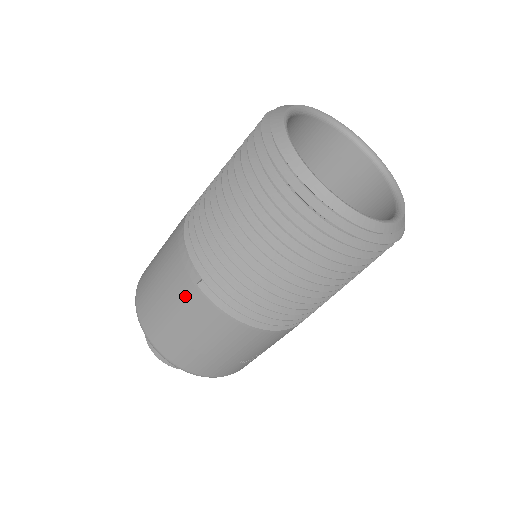
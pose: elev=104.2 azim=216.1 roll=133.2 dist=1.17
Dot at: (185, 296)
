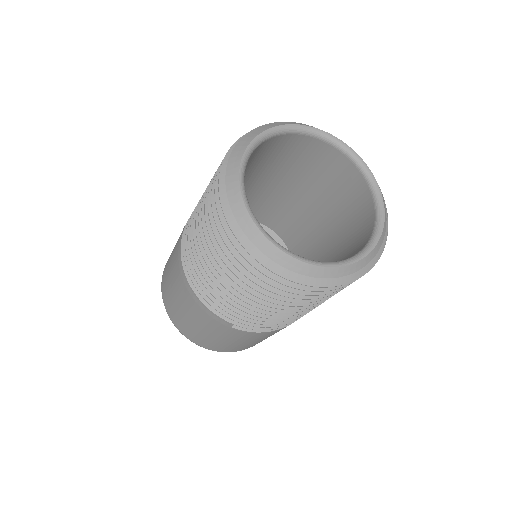
Dot at: (224, 332)
